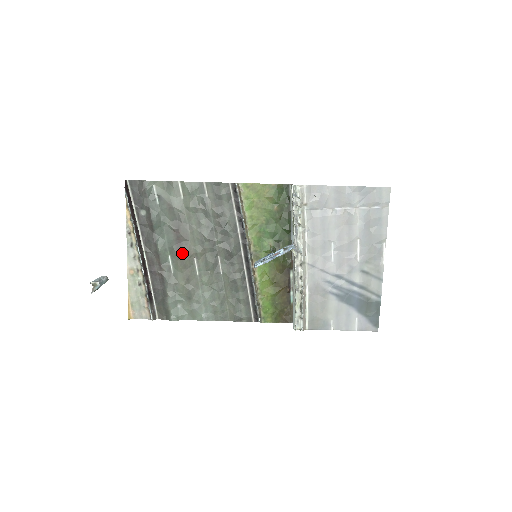
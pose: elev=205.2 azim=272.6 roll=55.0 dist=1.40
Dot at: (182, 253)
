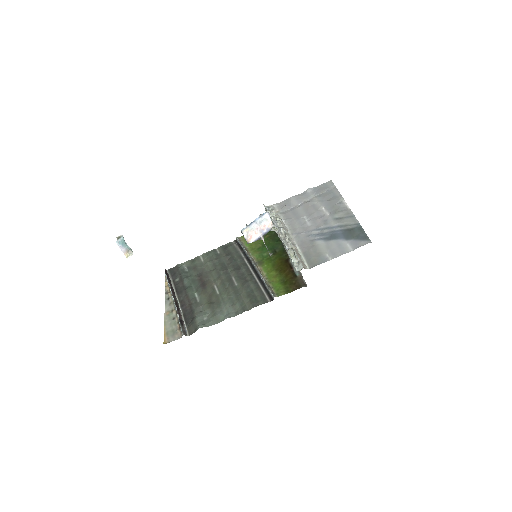
Dot at: (205, 287)
